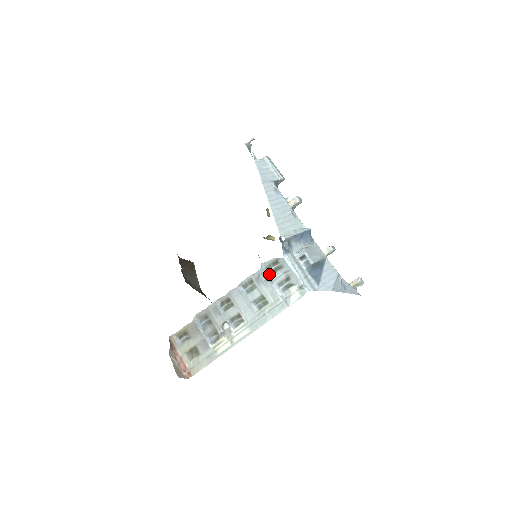
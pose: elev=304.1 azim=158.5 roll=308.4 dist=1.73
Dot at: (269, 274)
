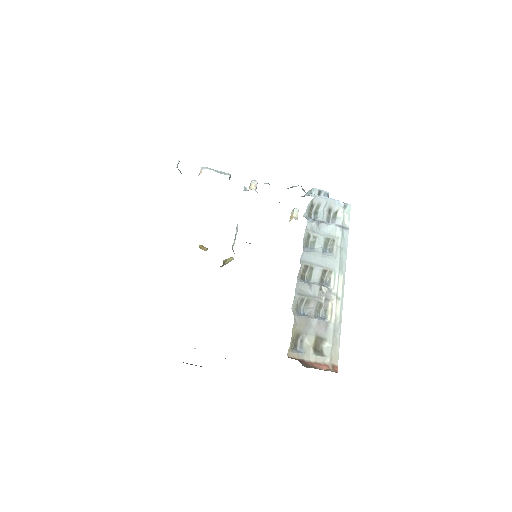
Dot at: (315, 219)
